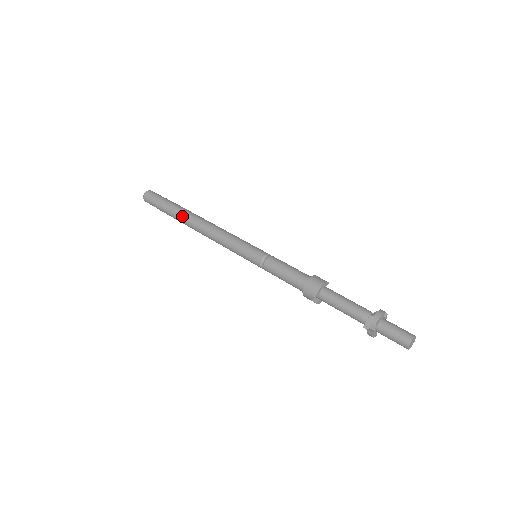
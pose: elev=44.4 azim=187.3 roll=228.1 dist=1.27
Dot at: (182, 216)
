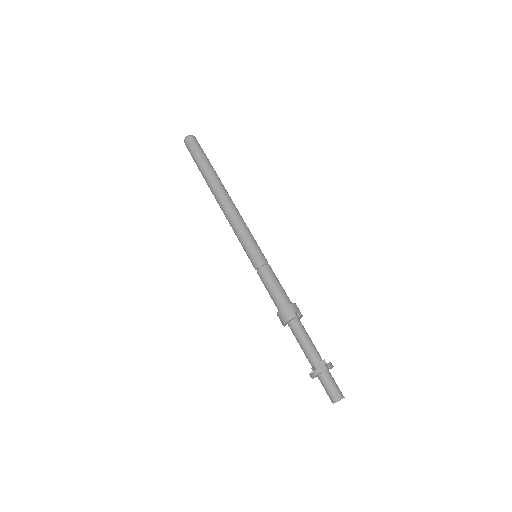
Dot at: (208, 186)
